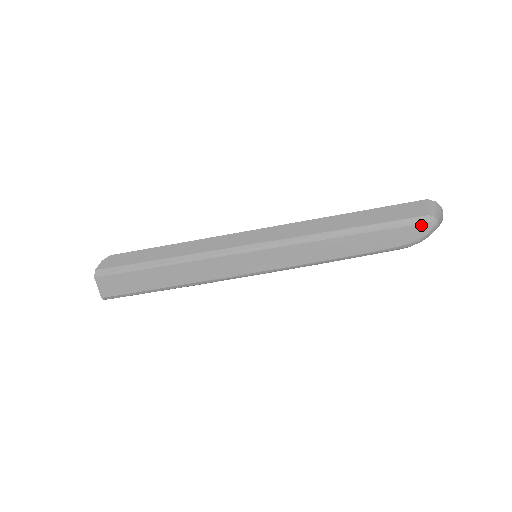
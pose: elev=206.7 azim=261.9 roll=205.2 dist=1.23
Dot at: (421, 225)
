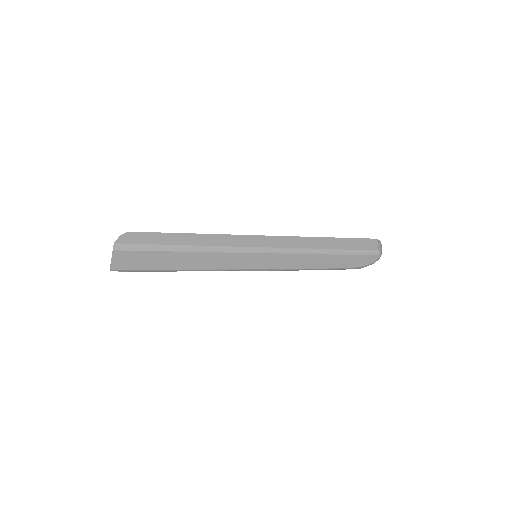
Dot at: (373, 256)
